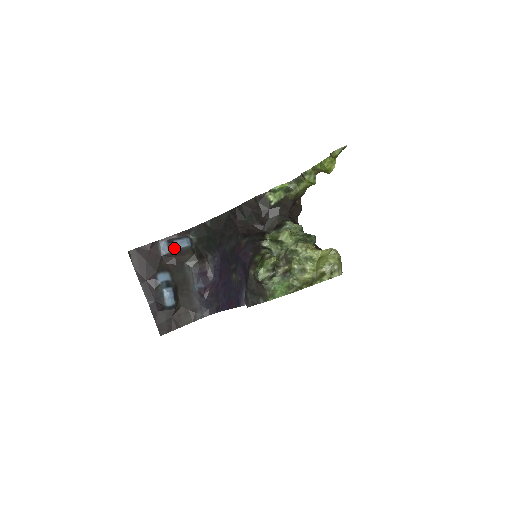
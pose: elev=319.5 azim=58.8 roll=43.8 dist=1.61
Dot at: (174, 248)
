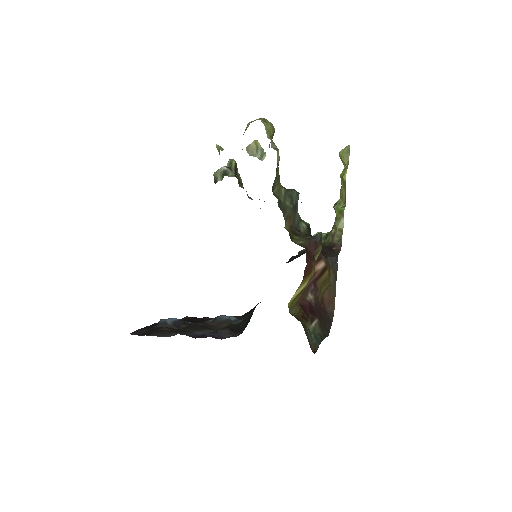
Dot at: (218, 317)
